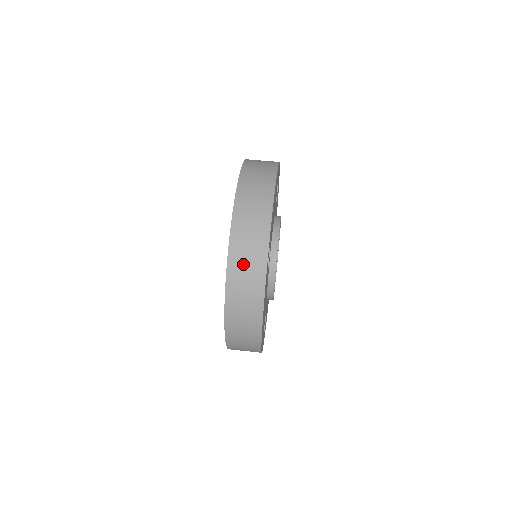
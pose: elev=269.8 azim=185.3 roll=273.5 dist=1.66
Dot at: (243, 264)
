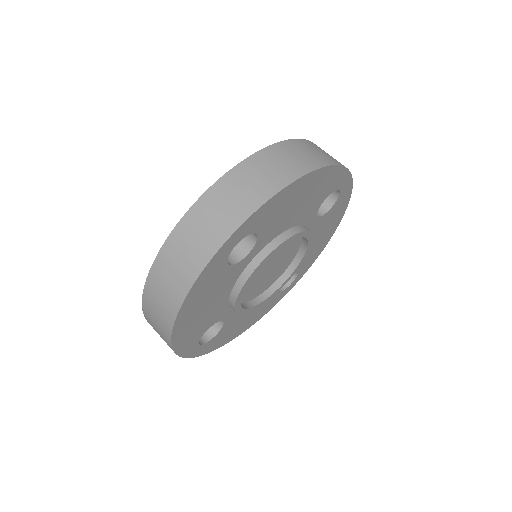
Dot at: (198, 228)
